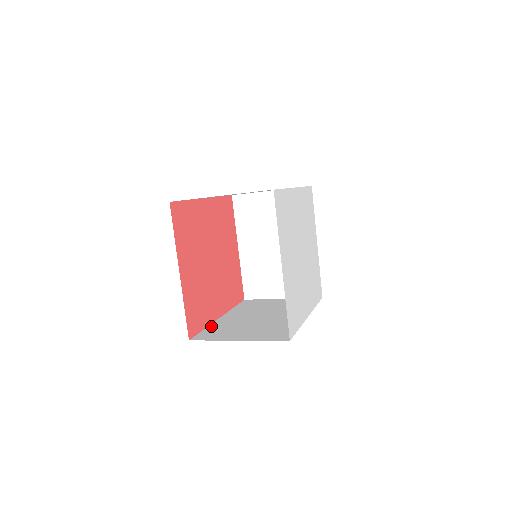
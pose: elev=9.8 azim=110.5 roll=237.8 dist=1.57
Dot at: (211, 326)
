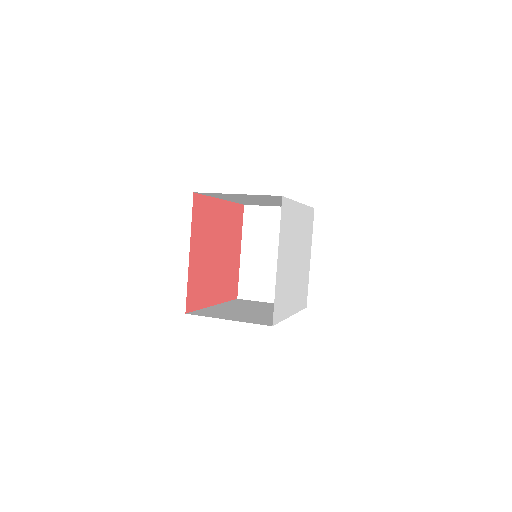
Dot at: (206, 309)
